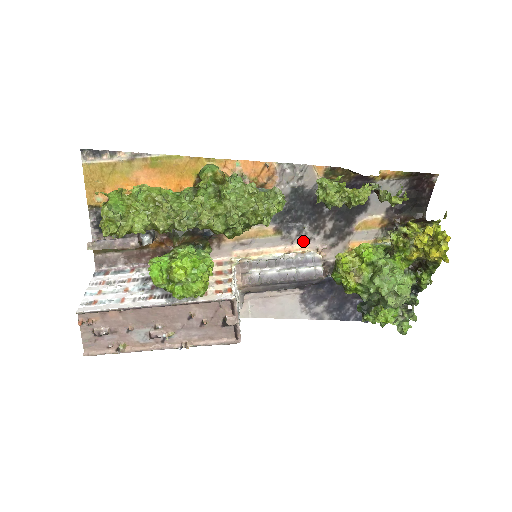
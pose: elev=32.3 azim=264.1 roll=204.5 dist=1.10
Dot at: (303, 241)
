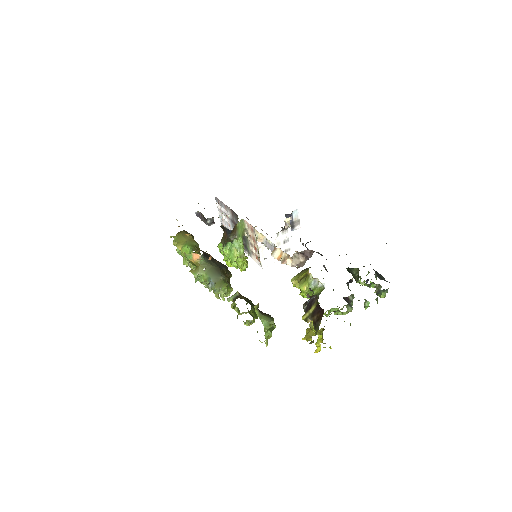
Dot at: occluded
